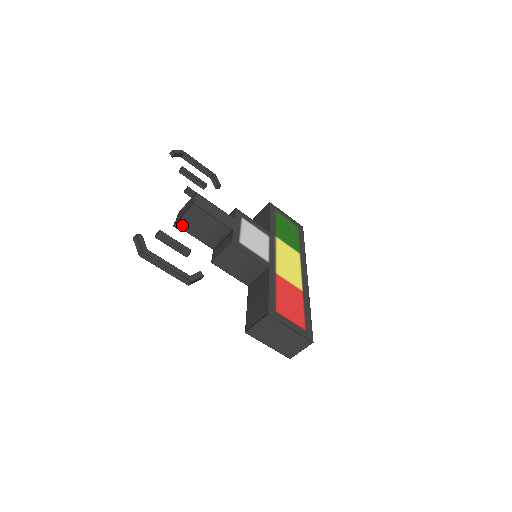
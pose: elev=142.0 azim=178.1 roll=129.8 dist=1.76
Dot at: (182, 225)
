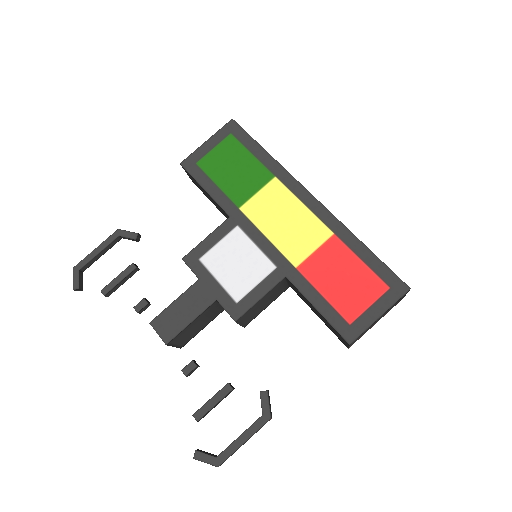
Dot at: (191, 369)
